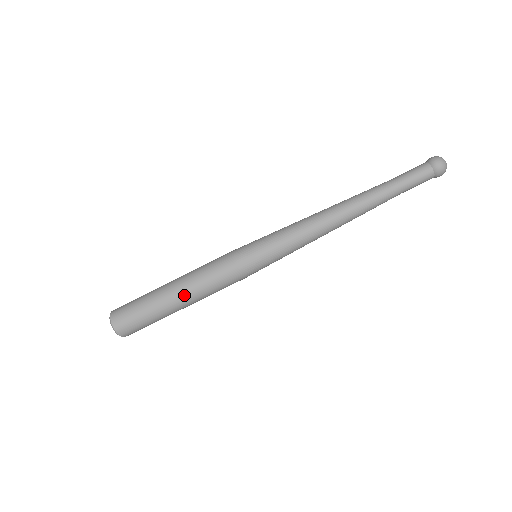
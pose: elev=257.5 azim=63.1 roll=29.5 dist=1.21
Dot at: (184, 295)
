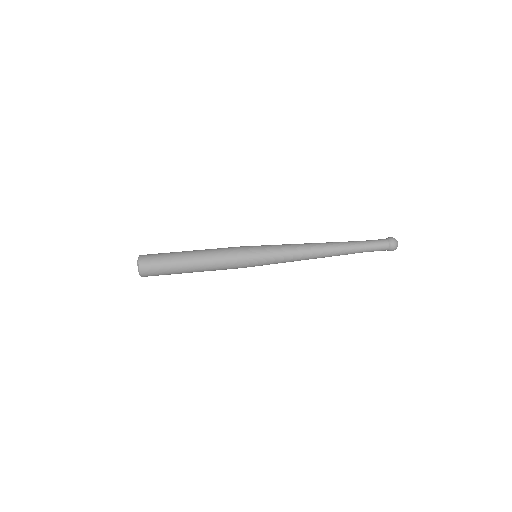
Dot at: (198, 264)
